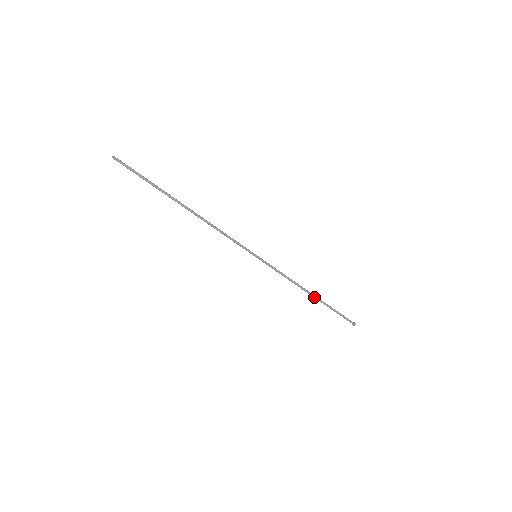
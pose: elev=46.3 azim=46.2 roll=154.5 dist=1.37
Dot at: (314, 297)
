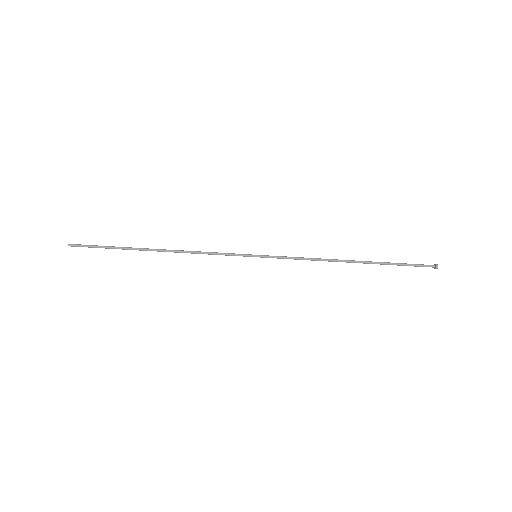
Dot at: (357, 262)
